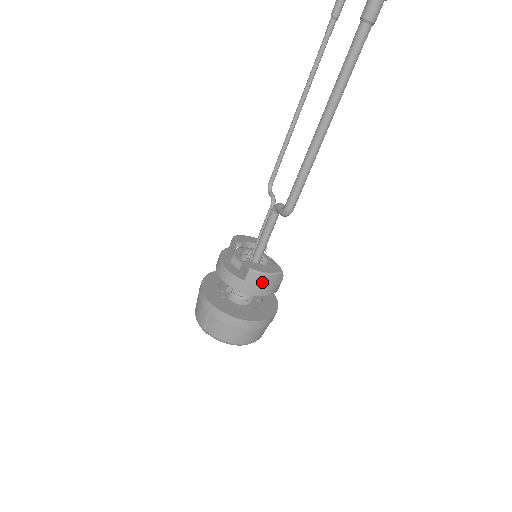
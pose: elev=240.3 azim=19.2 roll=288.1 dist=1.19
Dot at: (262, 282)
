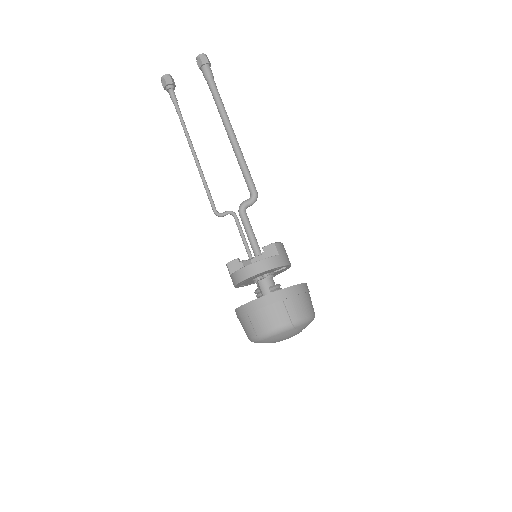
Dot at: (285, 251)
